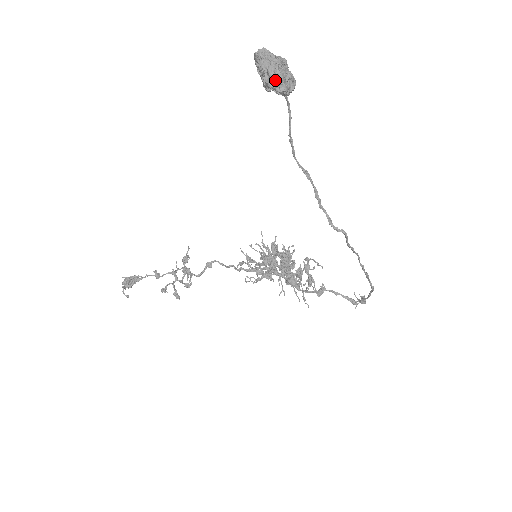
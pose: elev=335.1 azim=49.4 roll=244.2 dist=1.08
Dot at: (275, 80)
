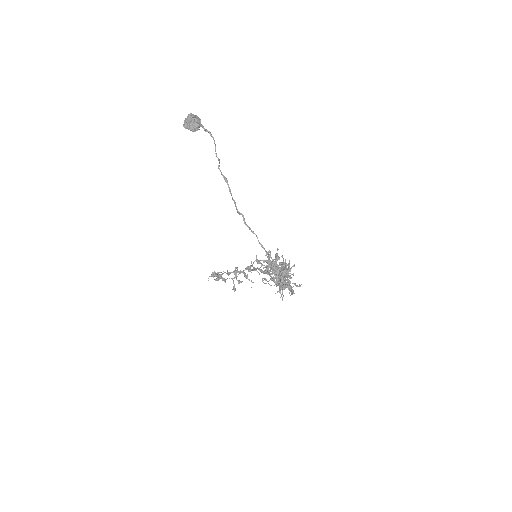
Dot at: (185, 124)
